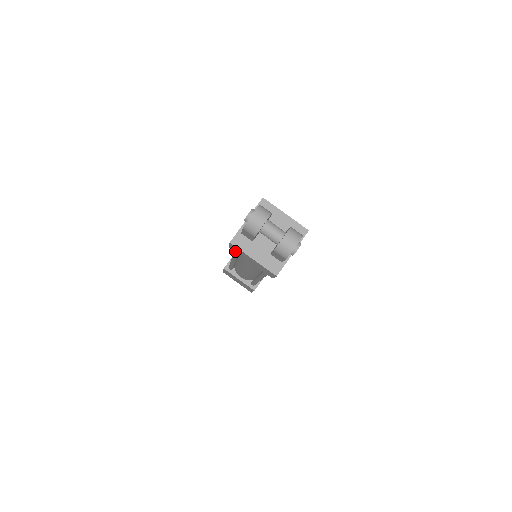
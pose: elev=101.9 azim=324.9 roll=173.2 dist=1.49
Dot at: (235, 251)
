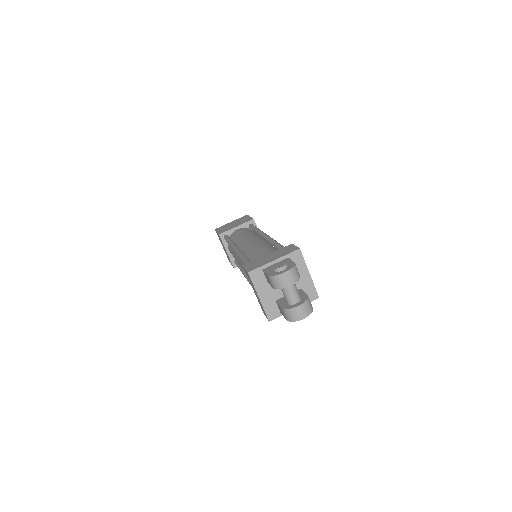
Dot at: (246, 273)
